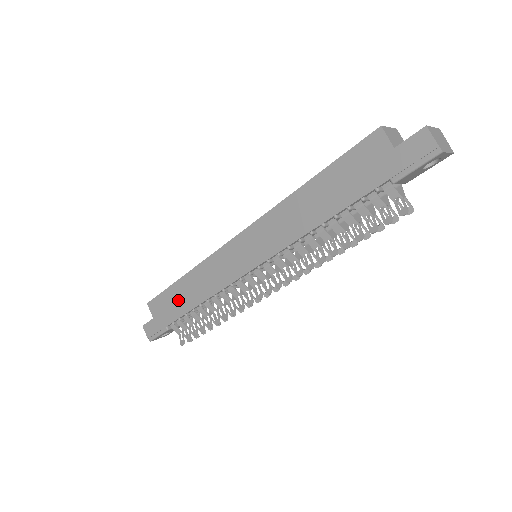
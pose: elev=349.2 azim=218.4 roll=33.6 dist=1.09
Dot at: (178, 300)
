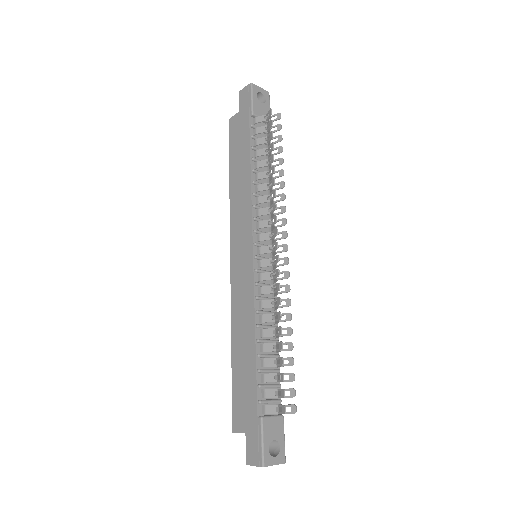
Dot at: (244, 371)
